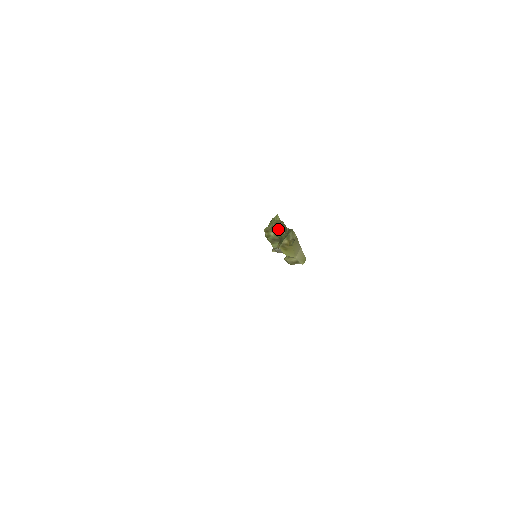
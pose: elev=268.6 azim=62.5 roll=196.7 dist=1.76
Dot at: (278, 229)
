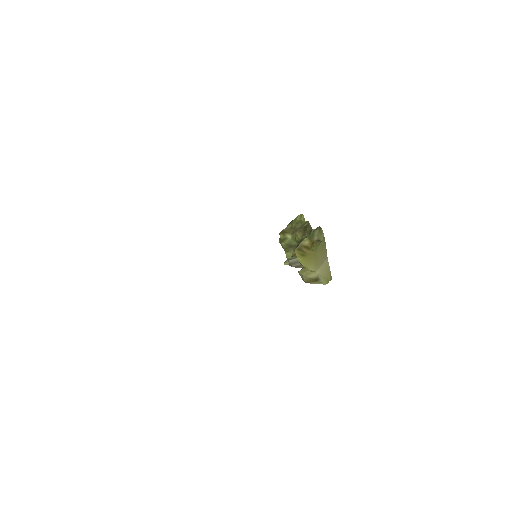
Dot at: (299, 230)
